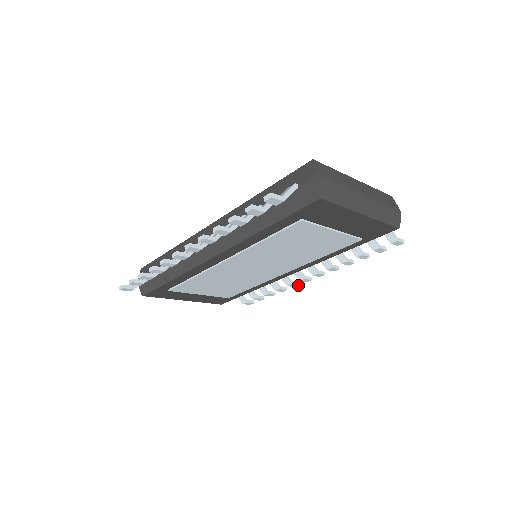
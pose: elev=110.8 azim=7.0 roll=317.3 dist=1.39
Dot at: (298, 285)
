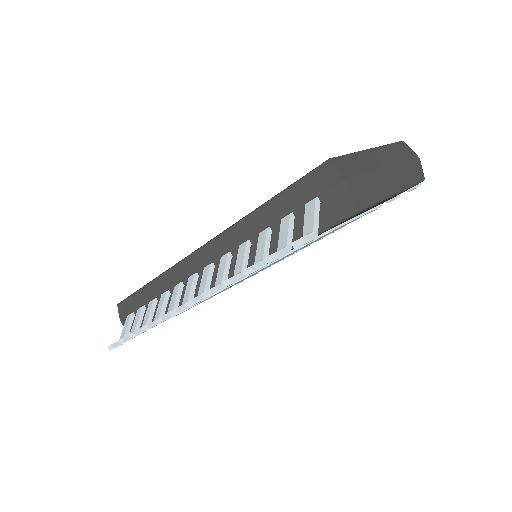
Dot at: occluded
